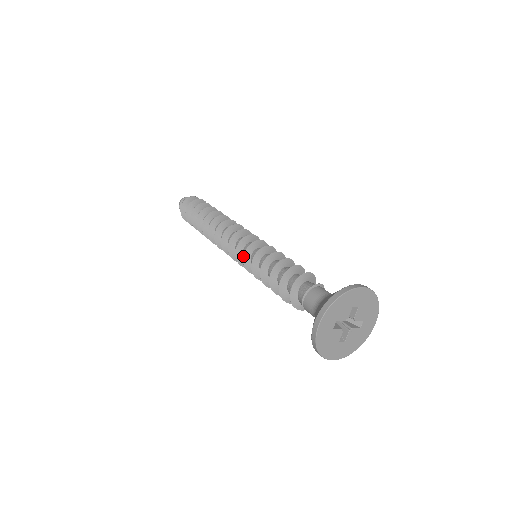
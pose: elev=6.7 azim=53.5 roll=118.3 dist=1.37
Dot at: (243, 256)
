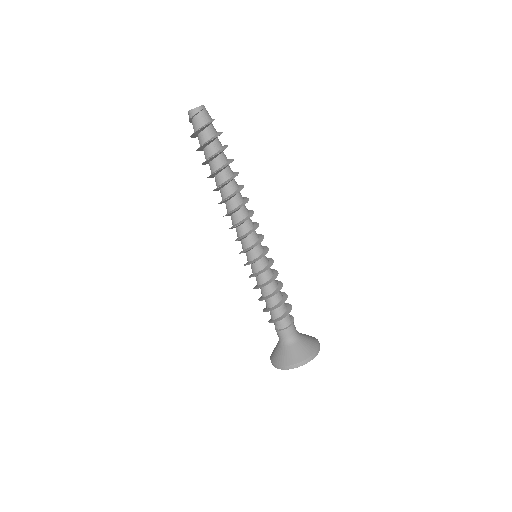
Dot at: occluded
